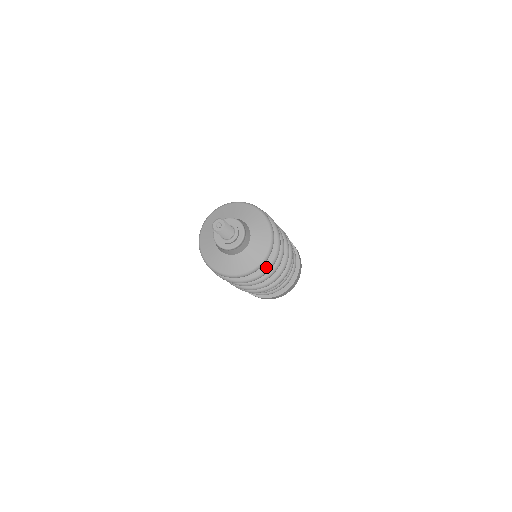
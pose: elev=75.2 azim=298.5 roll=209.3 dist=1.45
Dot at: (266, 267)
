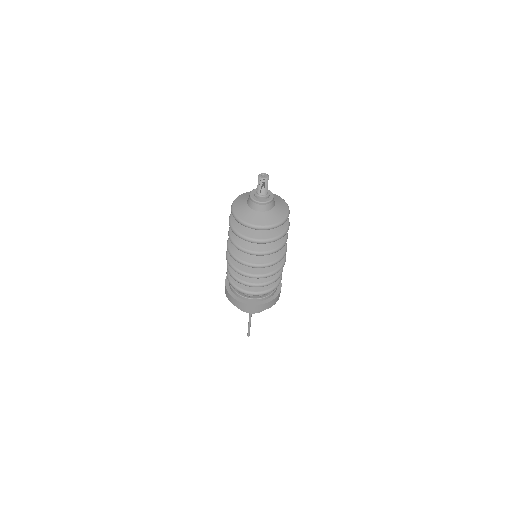
Dot at: (258, 238)
